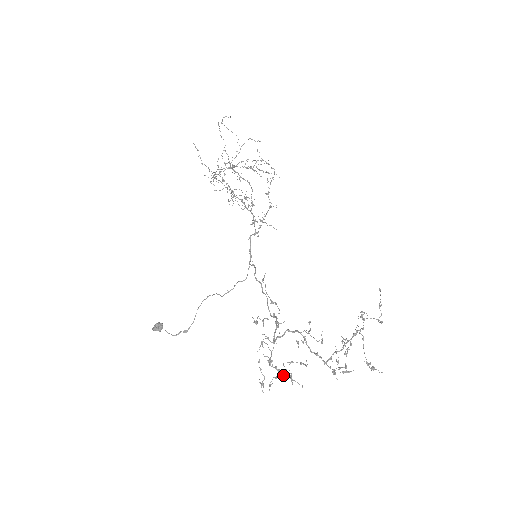
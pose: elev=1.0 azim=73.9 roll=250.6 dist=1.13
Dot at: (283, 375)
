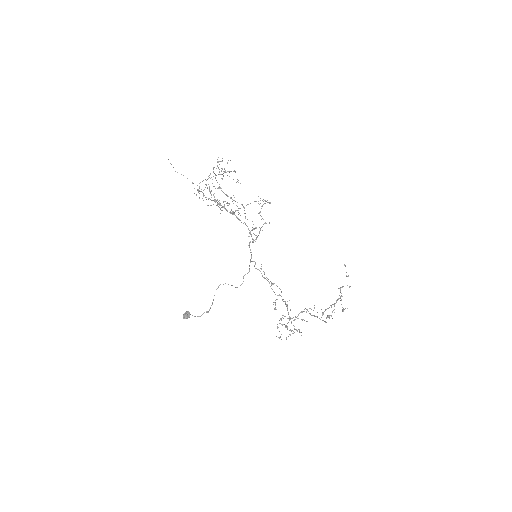
Dot at: occluded
